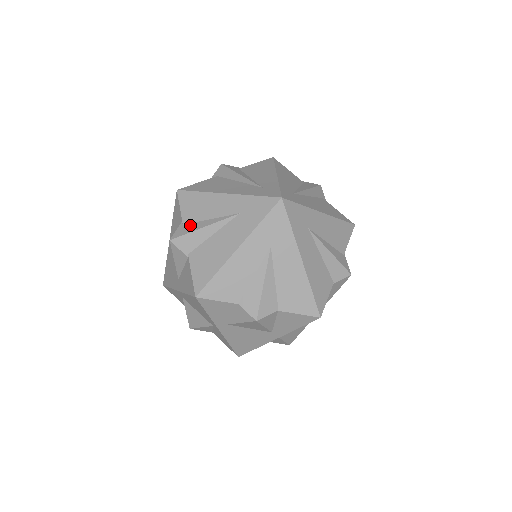
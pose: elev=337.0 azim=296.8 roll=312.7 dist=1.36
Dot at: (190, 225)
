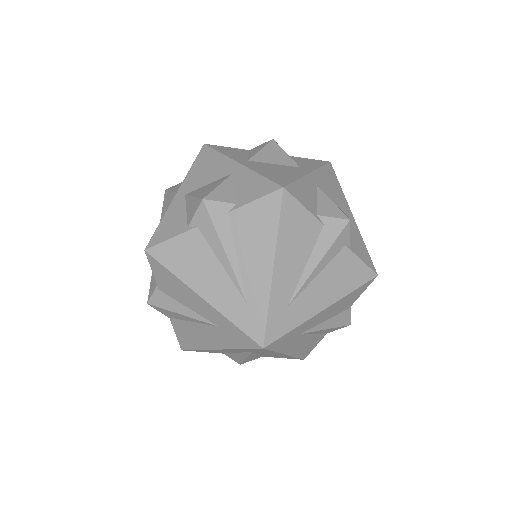
Dot at: (166, 299)
